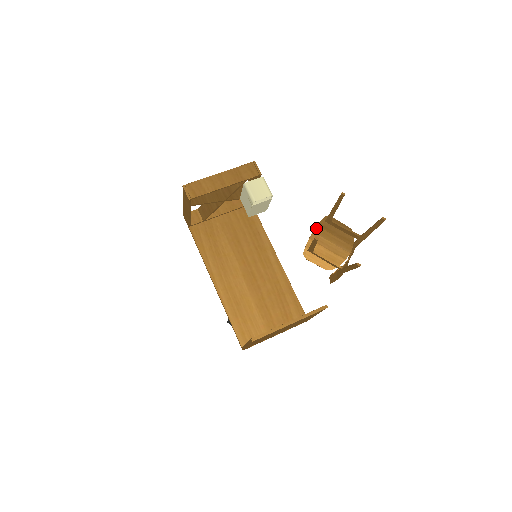
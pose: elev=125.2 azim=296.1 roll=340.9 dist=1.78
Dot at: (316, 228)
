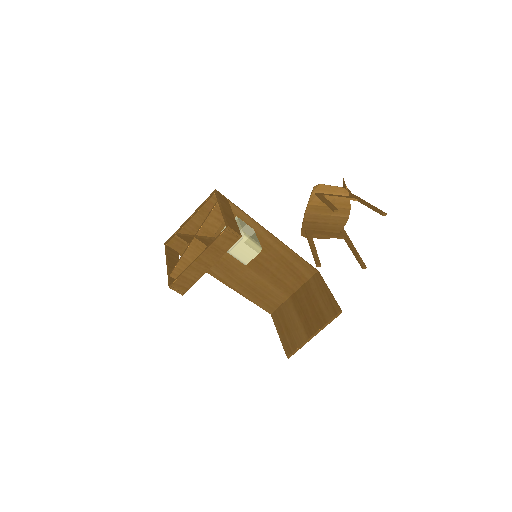
Dot at: (308, 208)
